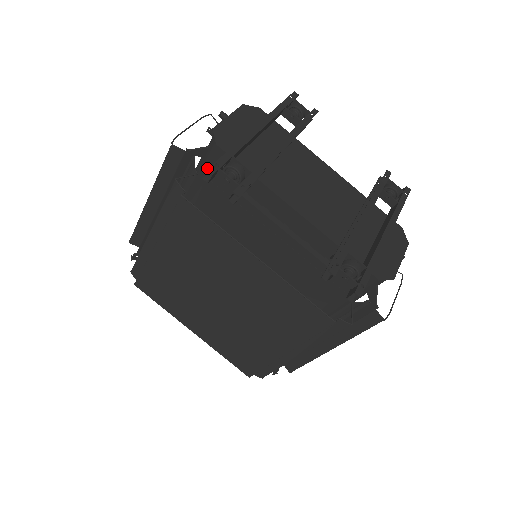
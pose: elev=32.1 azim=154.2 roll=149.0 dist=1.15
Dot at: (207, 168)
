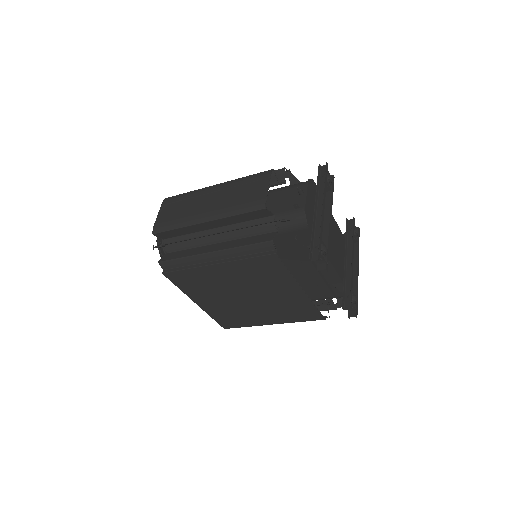
Dot at: (286, 229)
